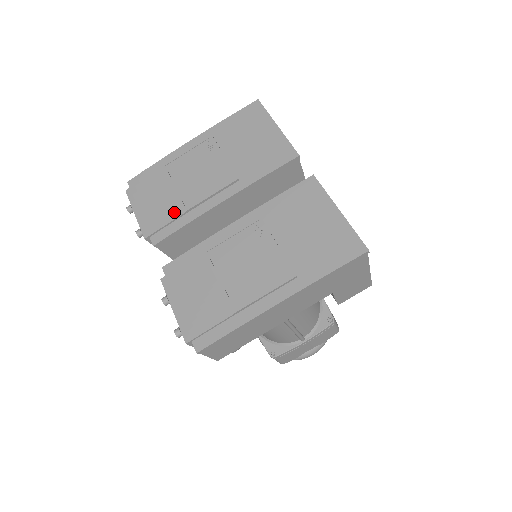
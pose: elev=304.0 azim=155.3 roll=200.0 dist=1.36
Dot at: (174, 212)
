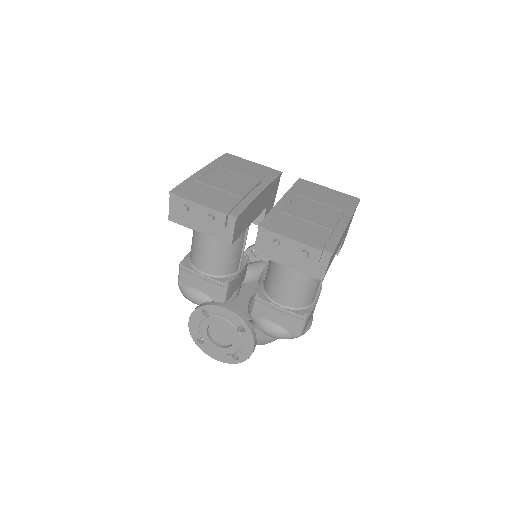
Dot at: (234, 199)
